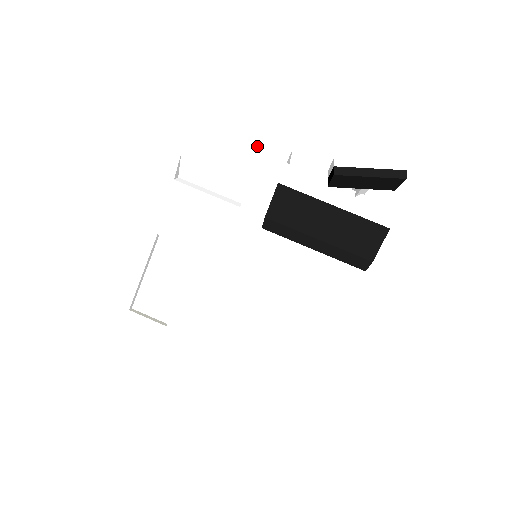
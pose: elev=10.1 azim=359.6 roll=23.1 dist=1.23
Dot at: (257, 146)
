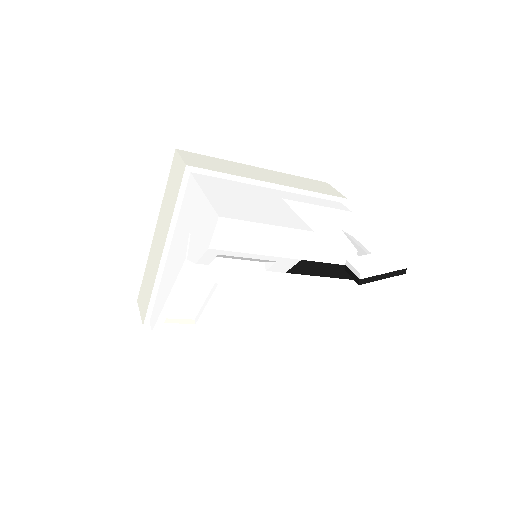
Dot at: (285, 236)
